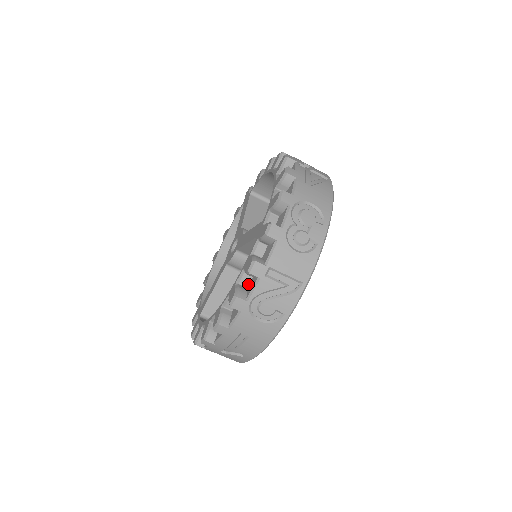
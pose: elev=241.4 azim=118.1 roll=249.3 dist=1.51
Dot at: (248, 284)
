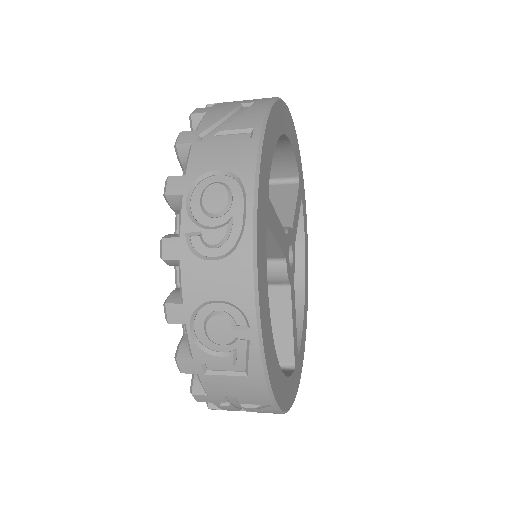
Dot at: occluded
